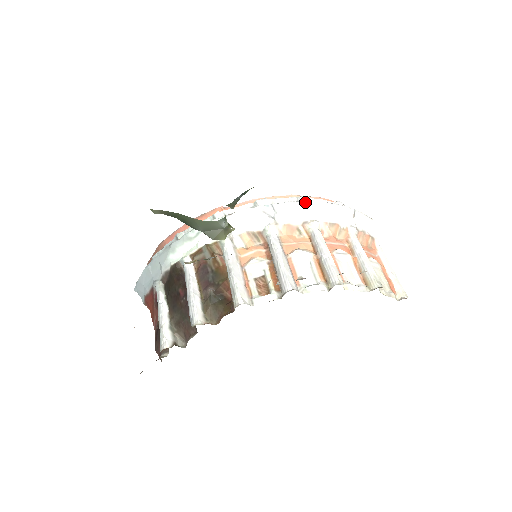
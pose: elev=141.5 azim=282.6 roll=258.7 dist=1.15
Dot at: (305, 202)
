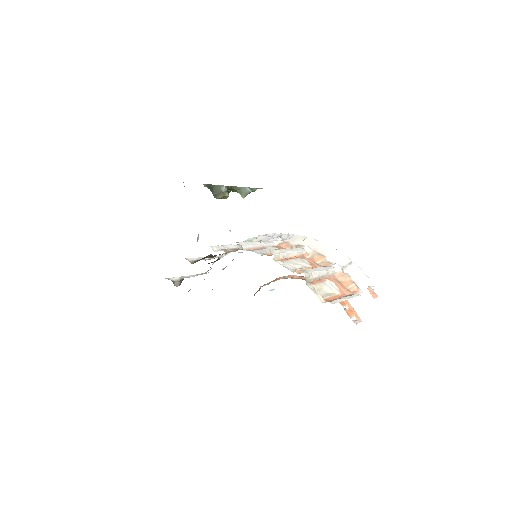
Dot at: (312, 239)
